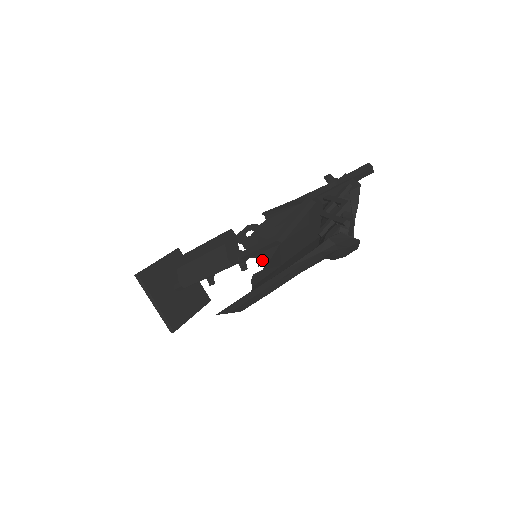
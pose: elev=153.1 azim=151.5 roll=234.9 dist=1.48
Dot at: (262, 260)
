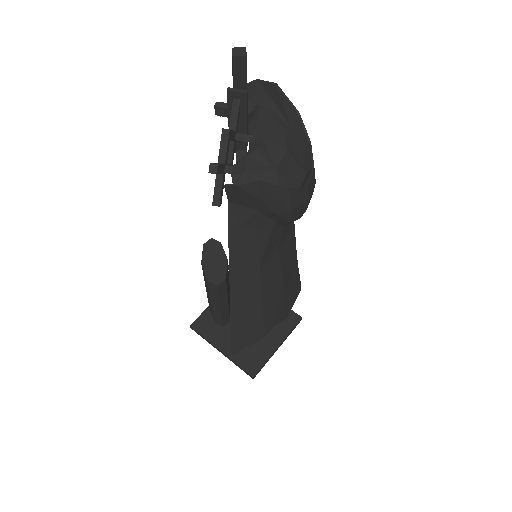
Dot at: occluded
